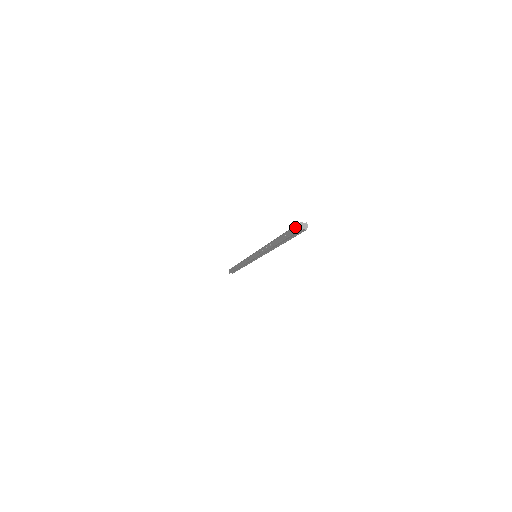
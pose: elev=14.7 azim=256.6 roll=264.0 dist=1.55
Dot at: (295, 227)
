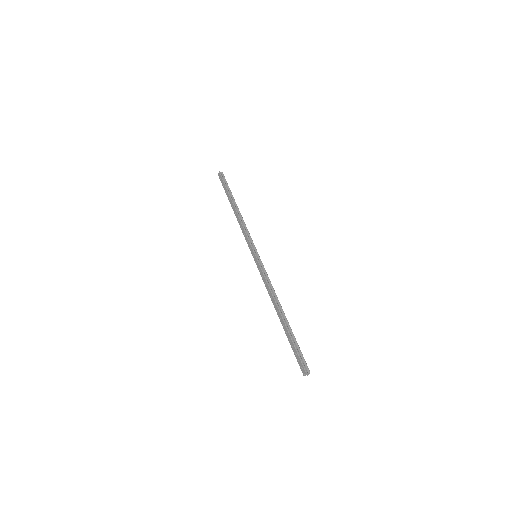
Dot at: (301, 364)
